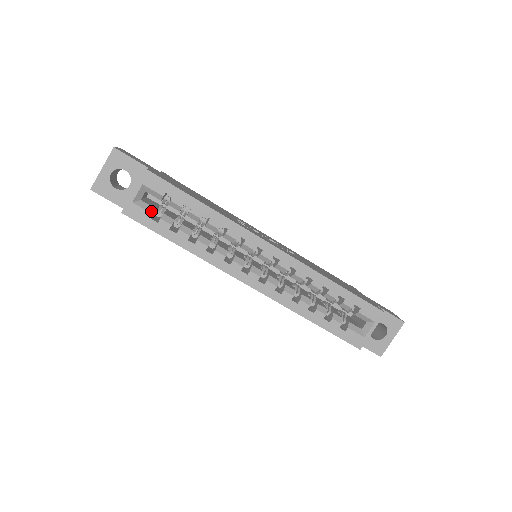
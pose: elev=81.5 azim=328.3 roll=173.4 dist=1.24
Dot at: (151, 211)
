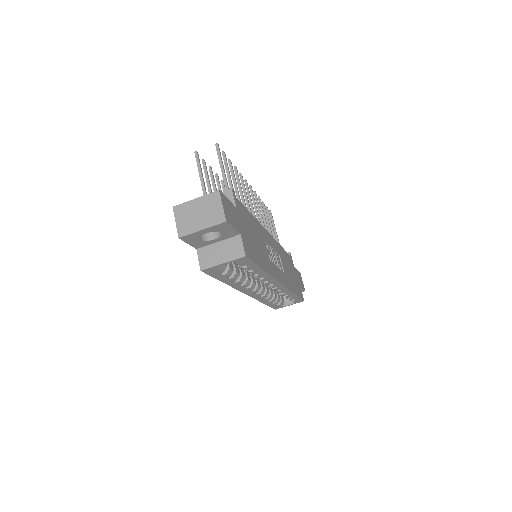
Dot at: (223, 270)
